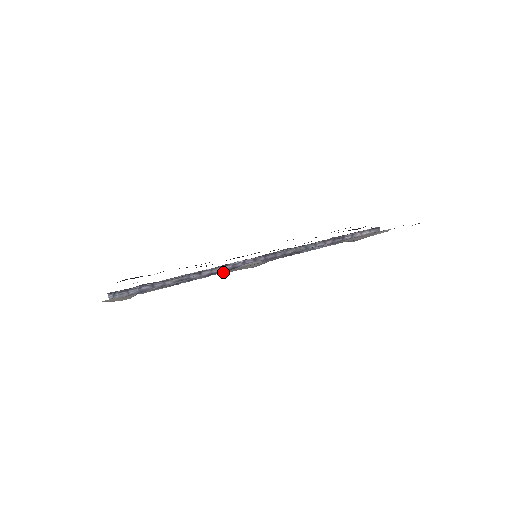
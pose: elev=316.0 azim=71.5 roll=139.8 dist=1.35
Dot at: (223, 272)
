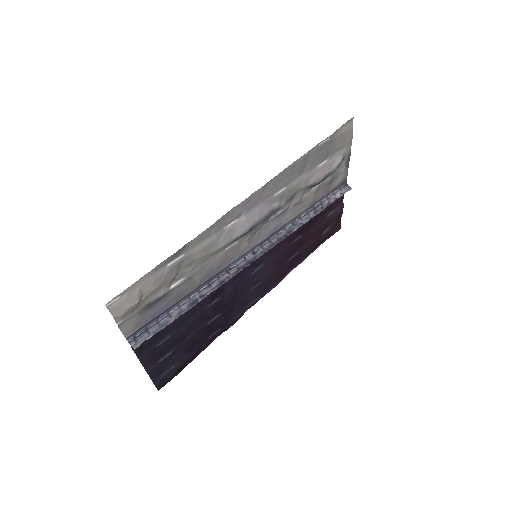
Dot at: occluded
